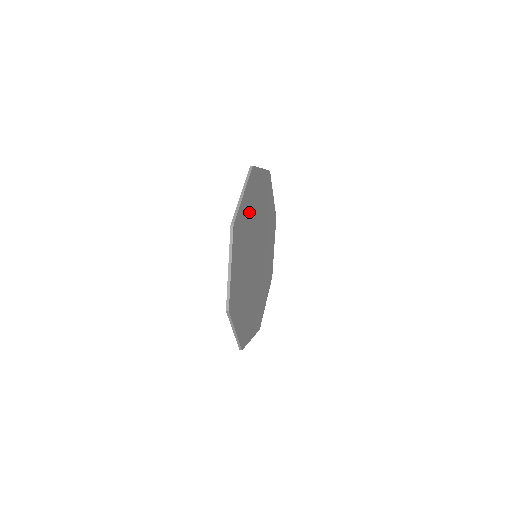
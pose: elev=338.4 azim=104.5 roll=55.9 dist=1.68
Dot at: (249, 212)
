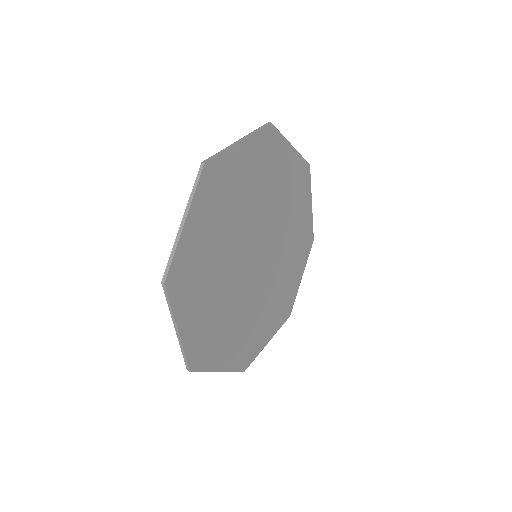
Dot at: (214, 228)
